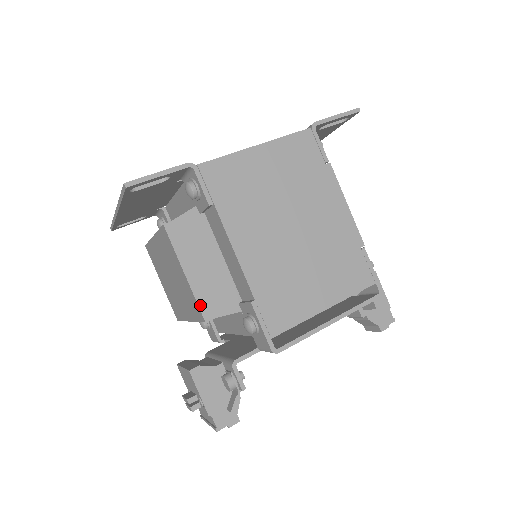
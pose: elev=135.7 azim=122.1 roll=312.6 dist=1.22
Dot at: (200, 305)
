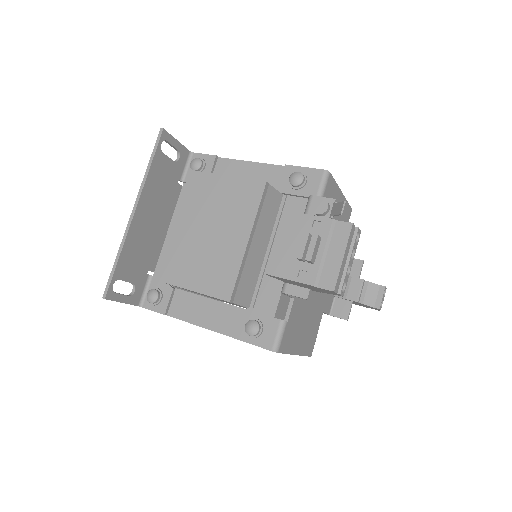
Dot at: (253, 180)
